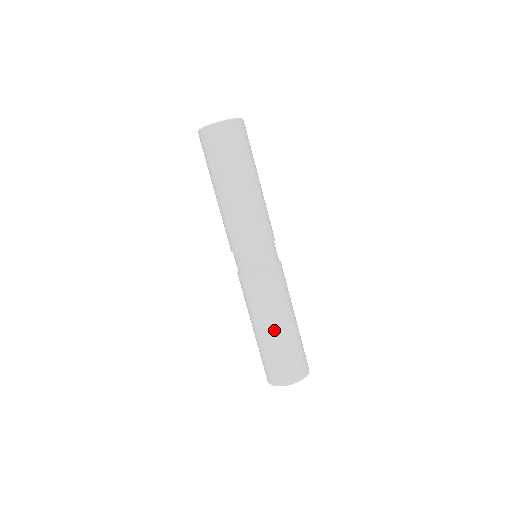
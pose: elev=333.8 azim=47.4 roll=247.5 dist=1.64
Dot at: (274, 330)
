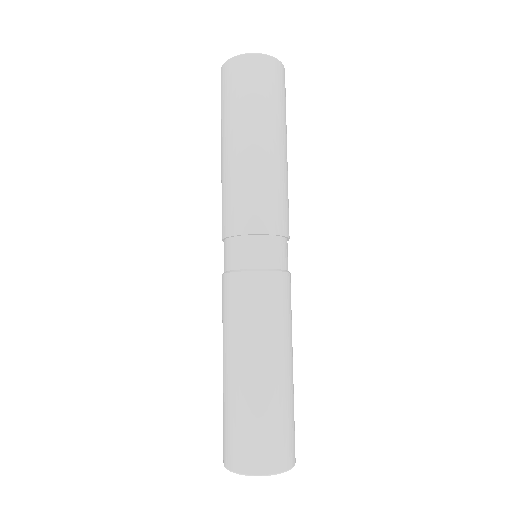
Dot at: (233, 370)
